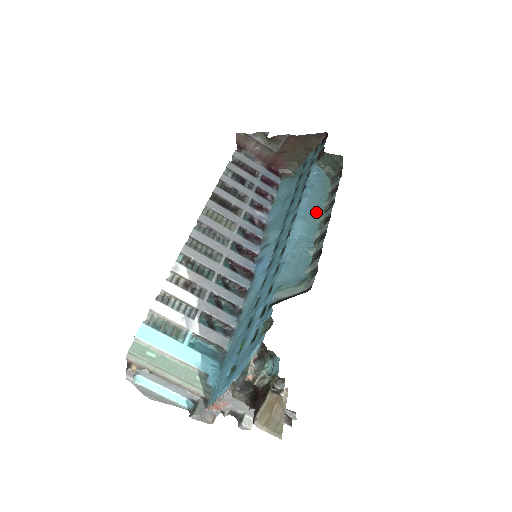
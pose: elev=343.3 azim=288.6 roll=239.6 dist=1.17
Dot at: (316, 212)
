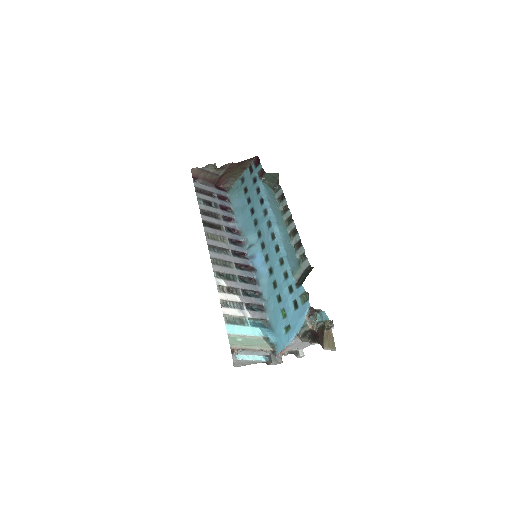
Dot at: (279, 216)
